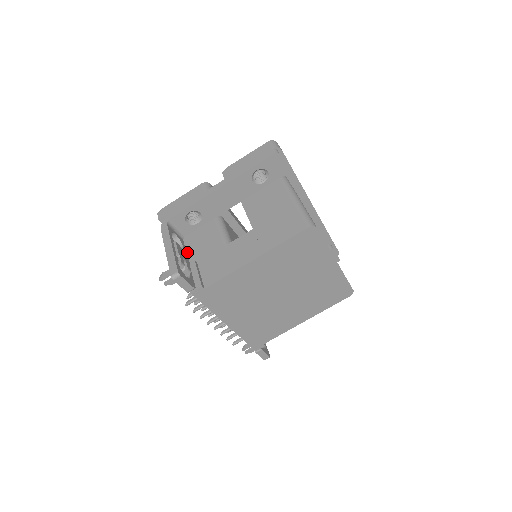
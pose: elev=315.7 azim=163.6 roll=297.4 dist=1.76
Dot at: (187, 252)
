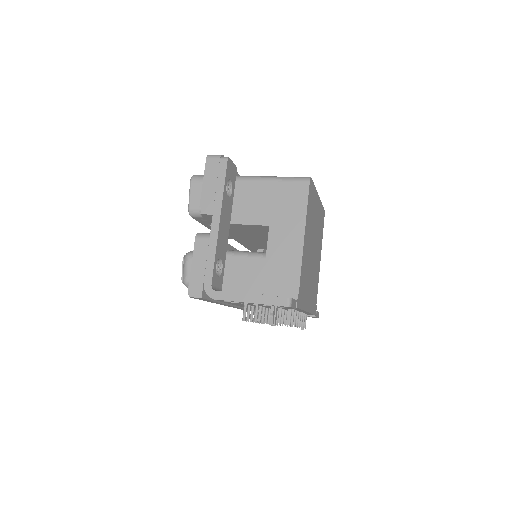
Dot at: occluded
